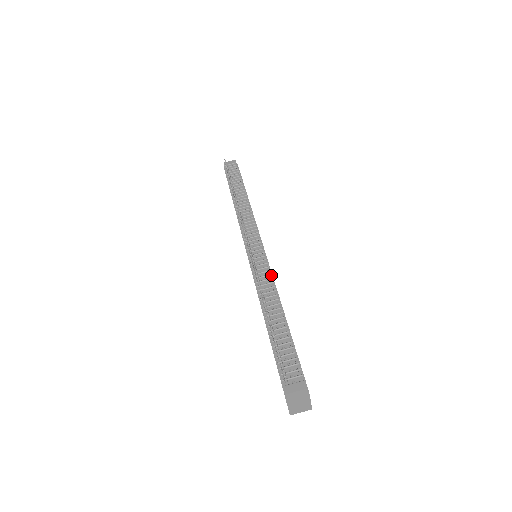
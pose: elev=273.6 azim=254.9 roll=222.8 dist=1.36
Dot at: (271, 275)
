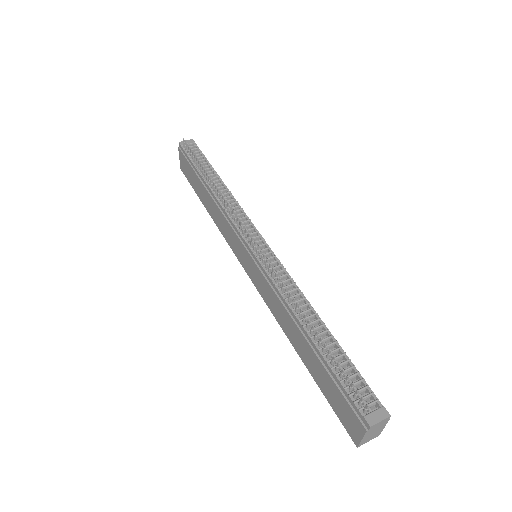
Dot at: (290, 279)
